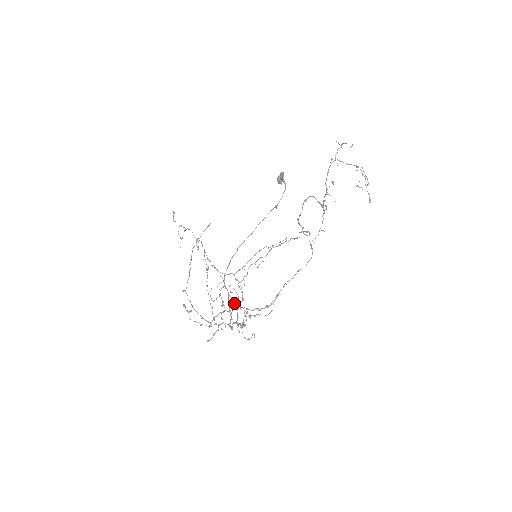
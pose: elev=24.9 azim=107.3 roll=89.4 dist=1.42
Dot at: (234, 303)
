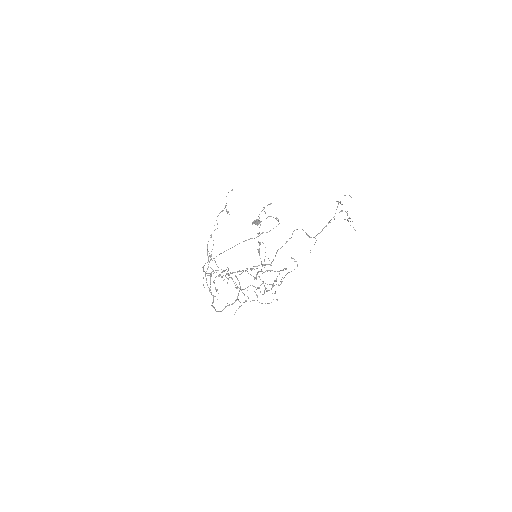
Dot at: (213, 298)
